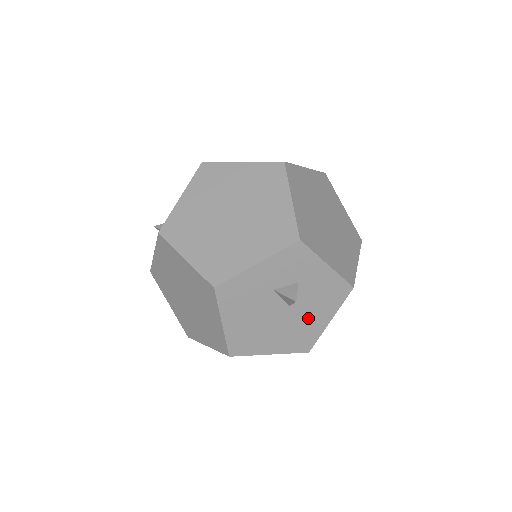
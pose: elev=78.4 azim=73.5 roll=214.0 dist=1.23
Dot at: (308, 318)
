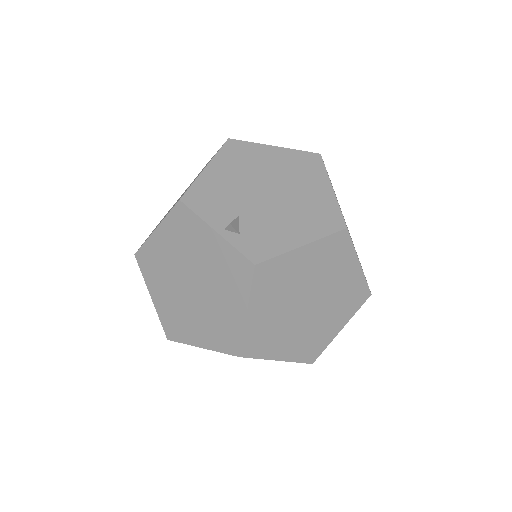
Dot at: occluded
